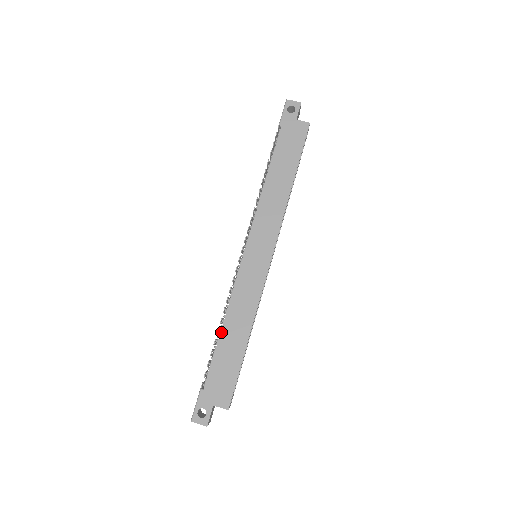
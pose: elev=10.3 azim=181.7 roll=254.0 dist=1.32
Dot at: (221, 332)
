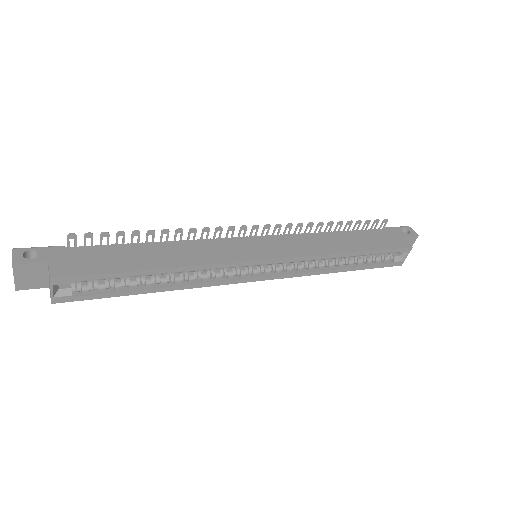
Dot at: (150, 243)
